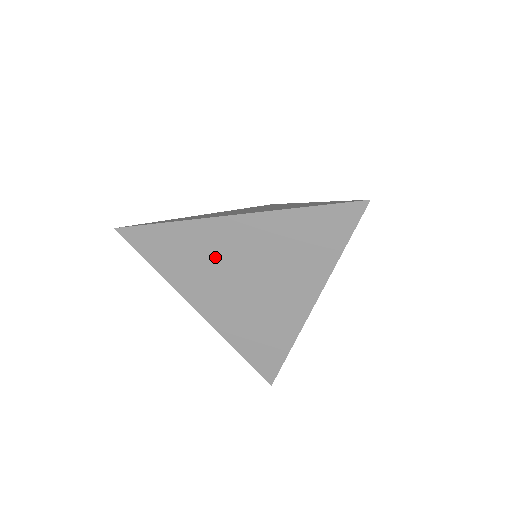
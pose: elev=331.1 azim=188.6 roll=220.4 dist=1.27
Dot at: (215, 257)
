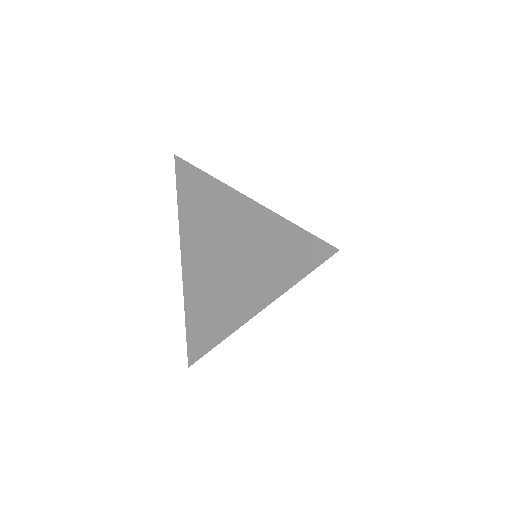
Dot at: (214, 221)
